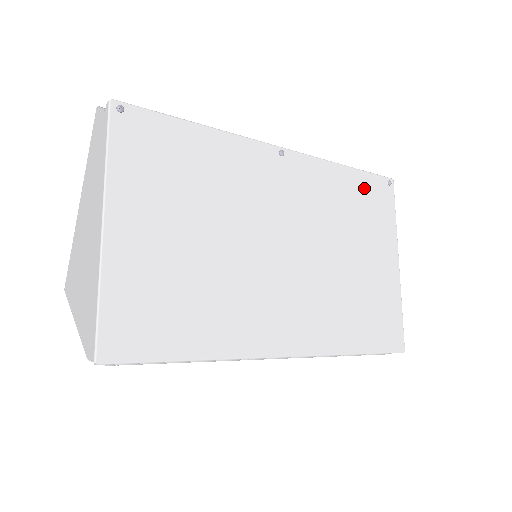
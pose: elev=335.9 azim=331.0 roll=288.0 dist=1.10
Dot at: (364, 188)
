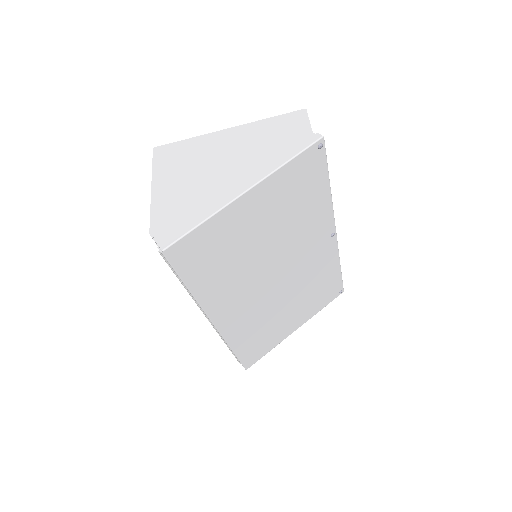
Dot at: (332, 284)
